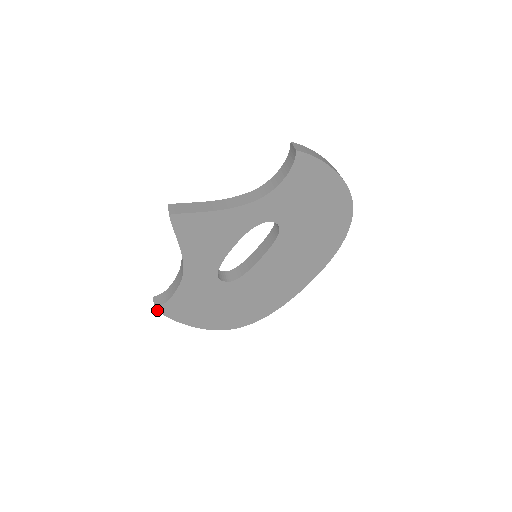
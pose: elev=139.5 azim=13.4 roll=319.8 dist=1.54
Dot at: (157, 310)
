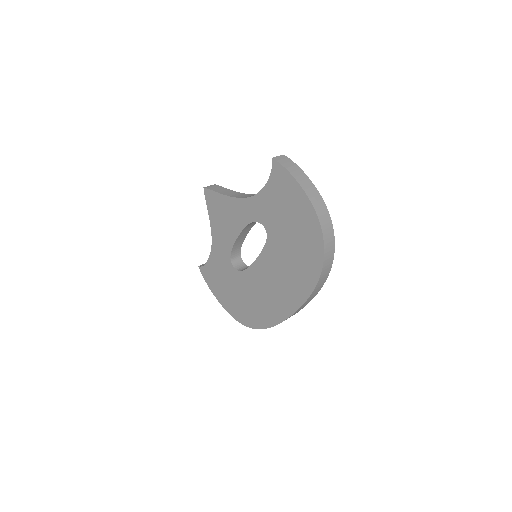
Dot at: (200, 270)
